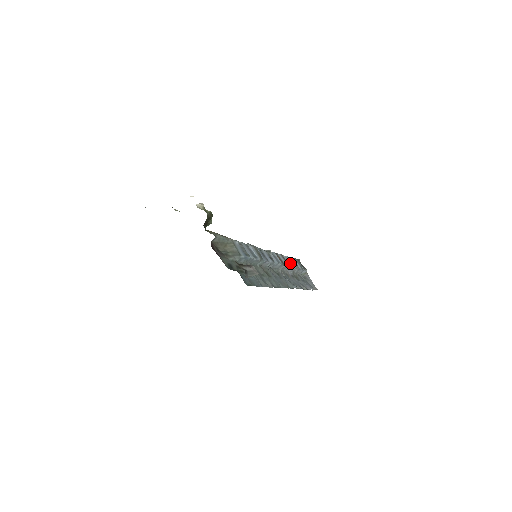
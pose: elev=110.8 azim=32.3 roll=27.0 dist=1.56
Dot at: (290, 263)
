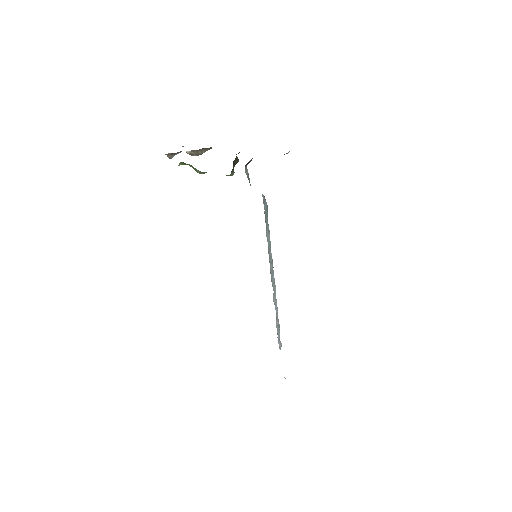
Dot at: occluded
